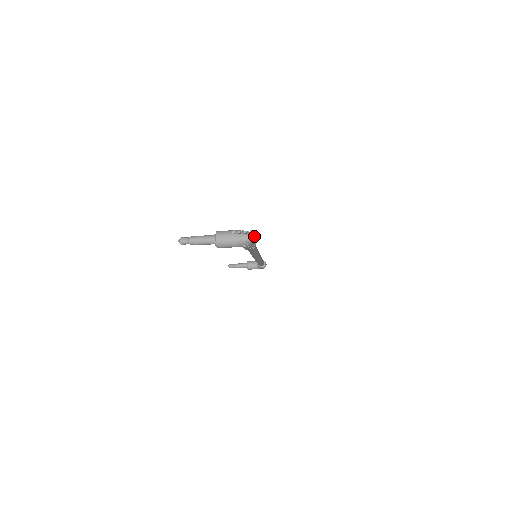
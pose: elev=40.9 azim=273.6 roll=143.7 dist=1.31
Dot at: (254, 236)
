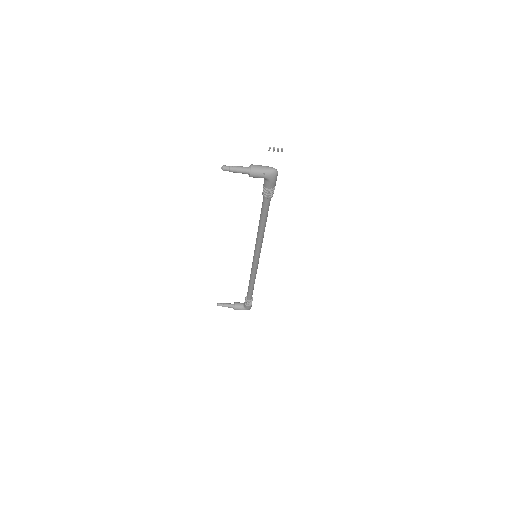
Dot at: (276, 177)
